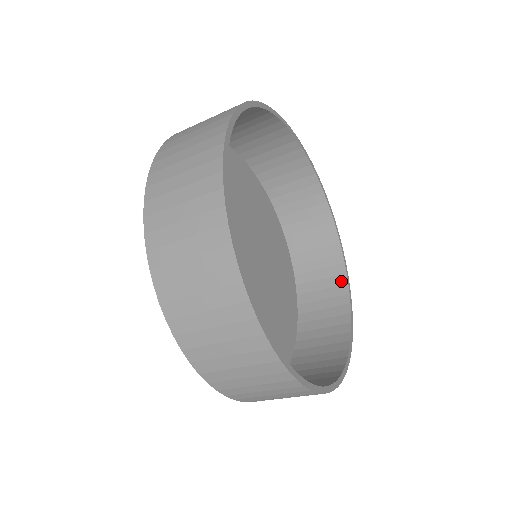
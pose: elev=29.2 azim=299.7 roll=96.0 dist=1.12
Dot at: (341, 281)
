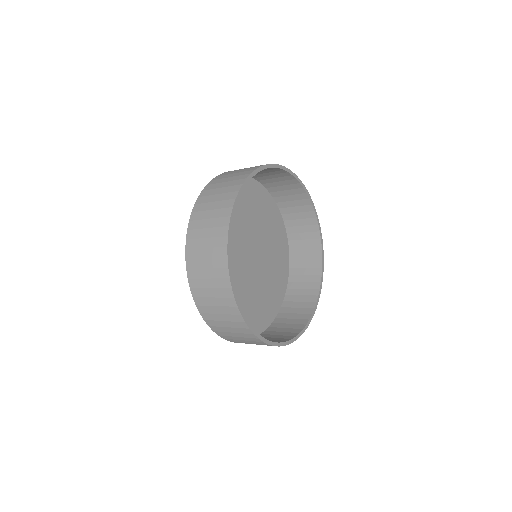
Dot at: (309, 209)
